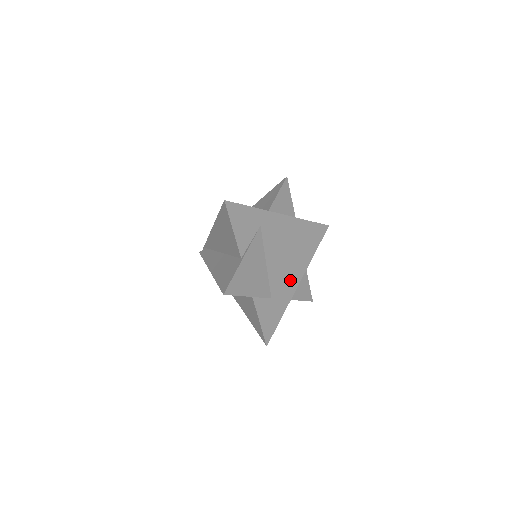
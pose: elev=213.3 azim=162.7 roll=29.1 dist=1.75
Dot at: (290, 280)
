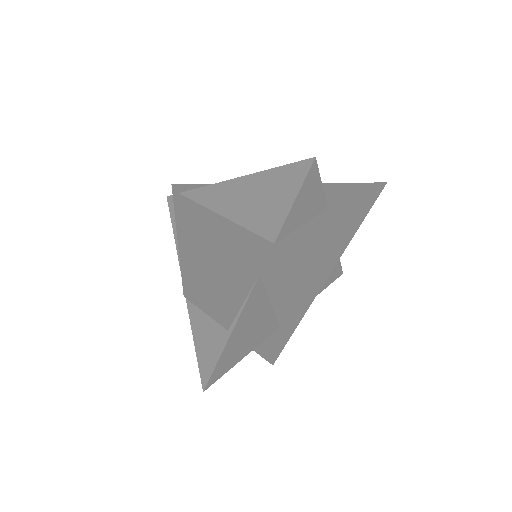
Dot at: (310, 290)
